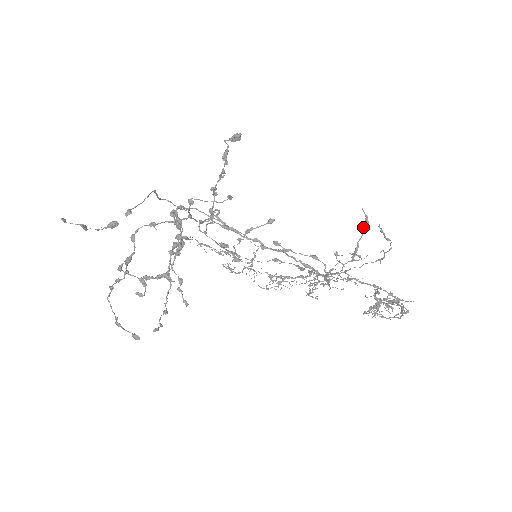
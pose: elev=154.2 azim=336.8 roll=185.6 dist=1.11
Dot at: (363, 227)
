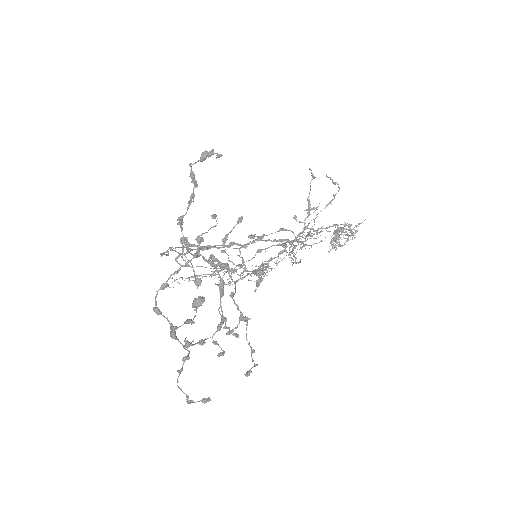
Dot at: (310, 183)
